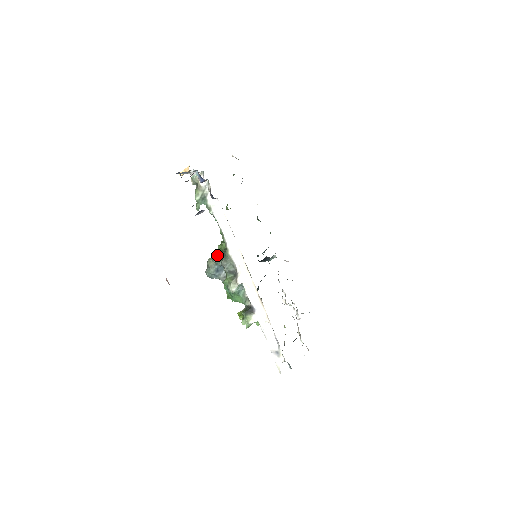
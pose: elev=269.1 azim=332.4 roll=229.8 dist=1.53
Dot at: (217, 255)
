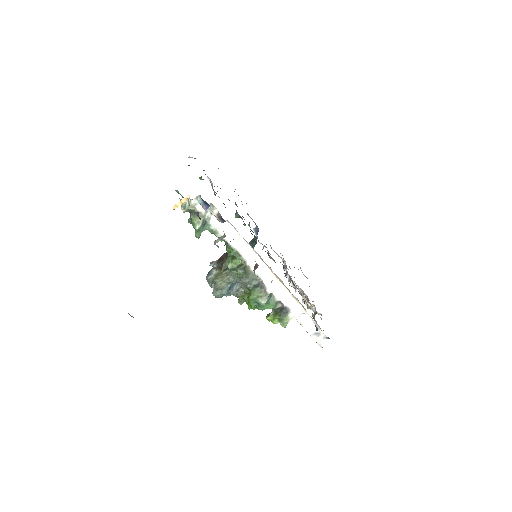
Dot at: (223, 273)
